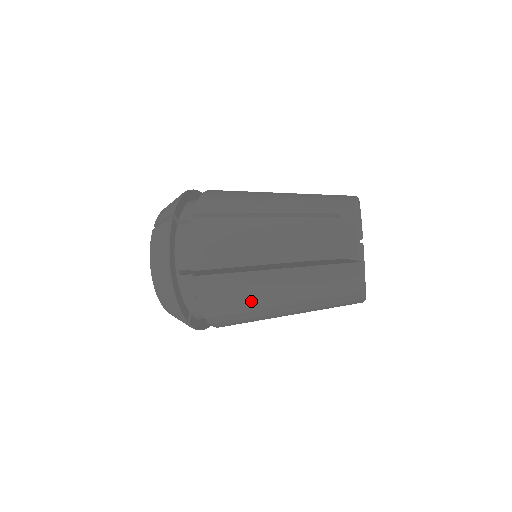
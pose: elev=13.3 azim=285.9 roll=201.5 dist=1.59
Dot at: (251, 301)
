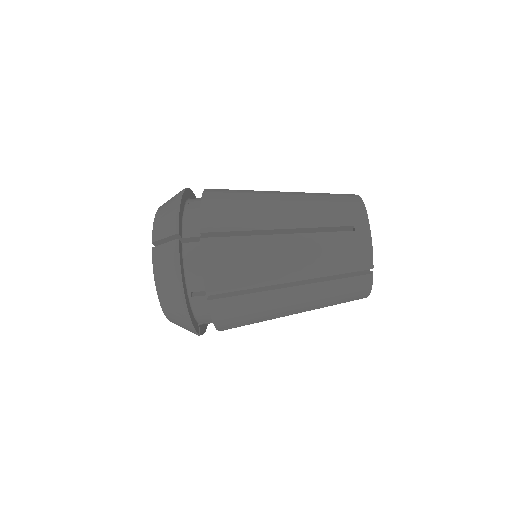
Dot at: (256, 215)
